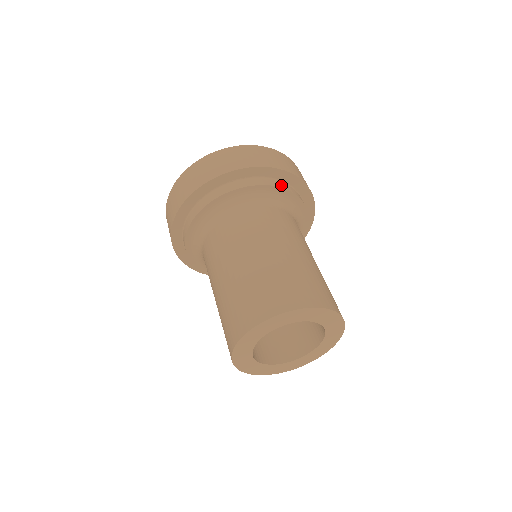
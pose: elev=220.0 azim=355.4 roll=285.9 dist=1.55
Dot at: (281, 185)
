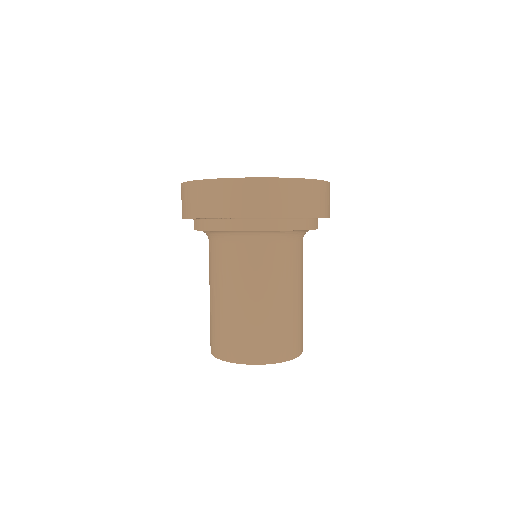
Dot at: (316, 225)
